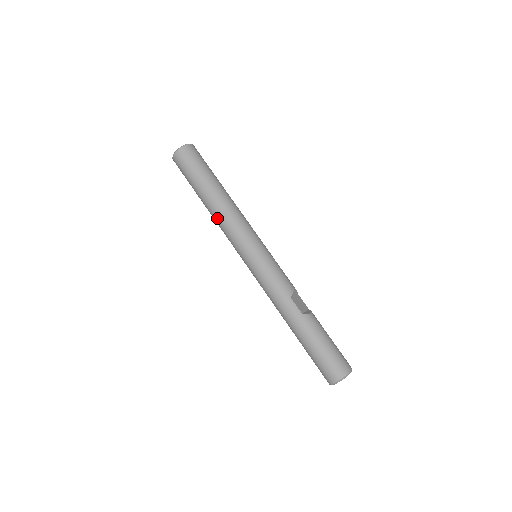
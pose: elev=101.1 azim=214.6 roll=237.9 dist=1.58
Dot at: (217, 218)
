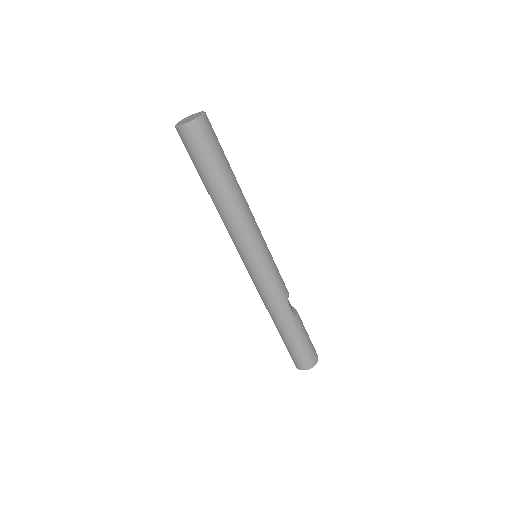
Dot at: (228, 216)
